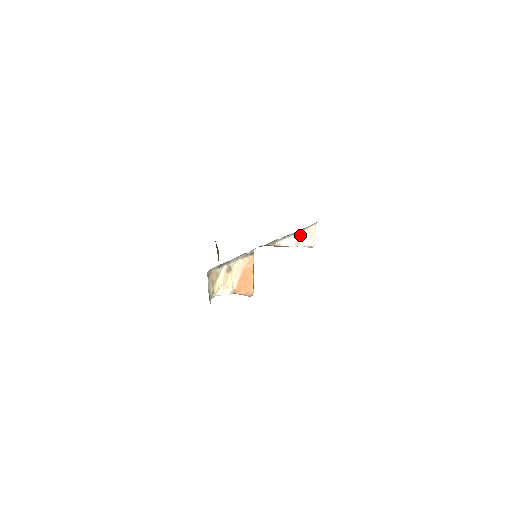
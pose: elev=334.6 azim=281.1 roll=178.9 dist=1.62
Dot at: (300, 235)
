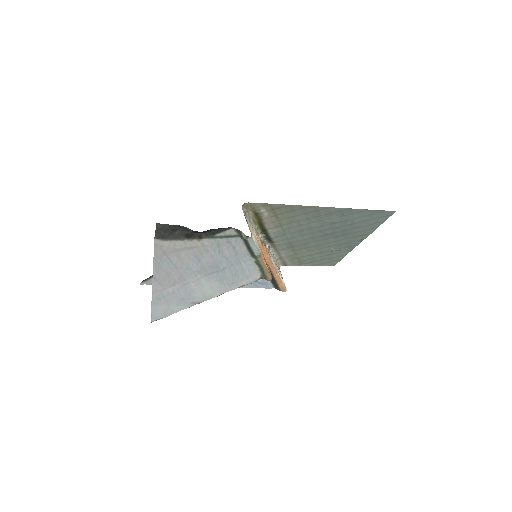
Dot at: occluded
